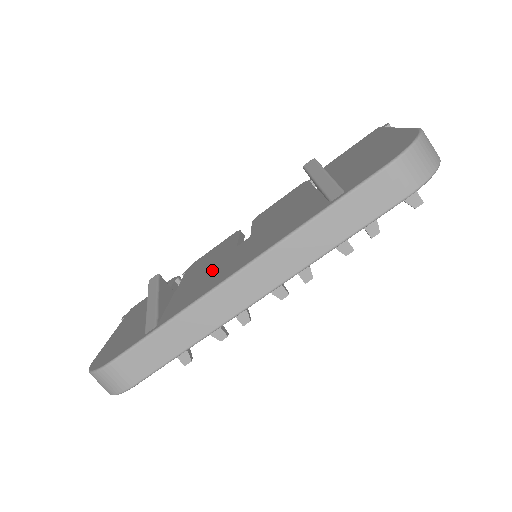
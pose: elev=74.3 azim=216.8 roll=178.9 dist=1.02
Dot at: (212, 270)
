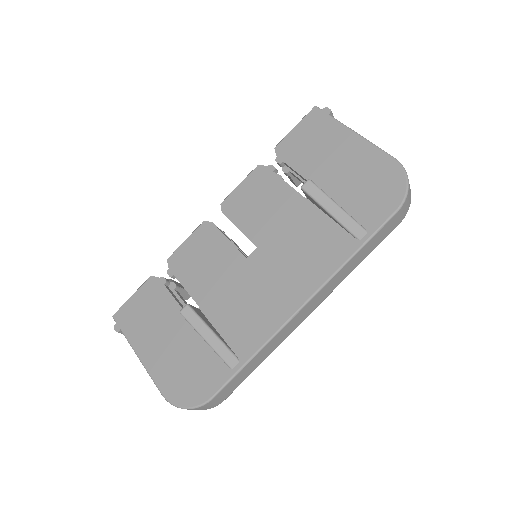
Dot at: (244, 290)
